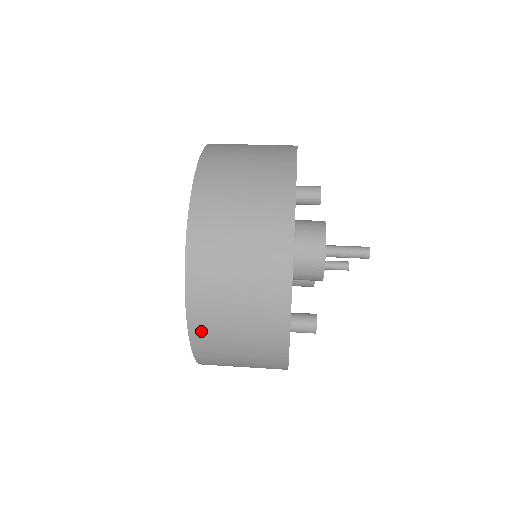
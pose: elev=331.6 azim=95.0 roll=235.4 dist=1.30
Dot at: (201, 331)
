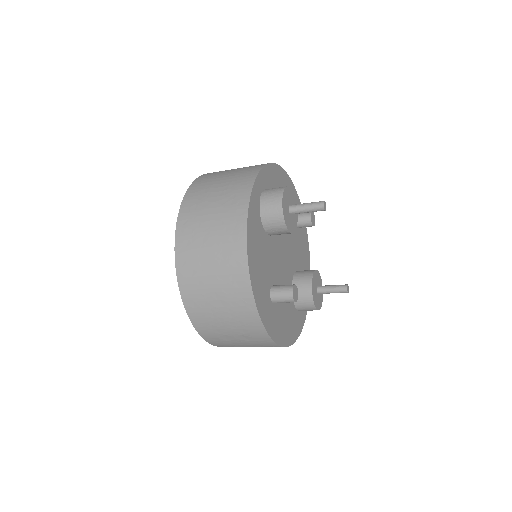
Dot at: (184, 250)
